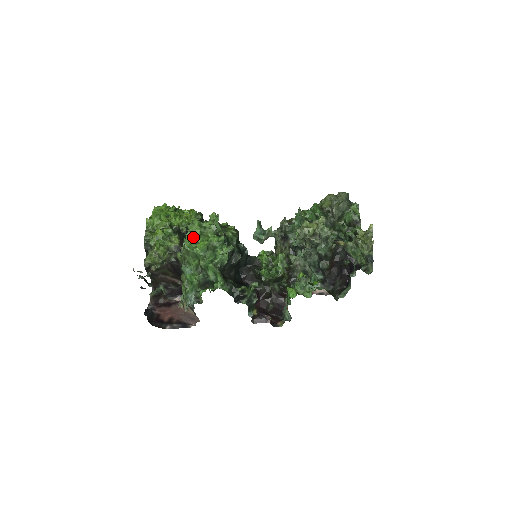
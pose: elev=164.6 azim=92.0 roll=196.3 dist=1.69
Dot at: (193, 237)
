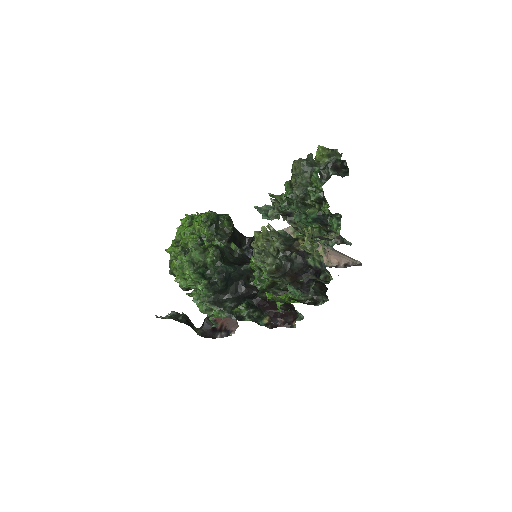
Dot at: (181, 276)
